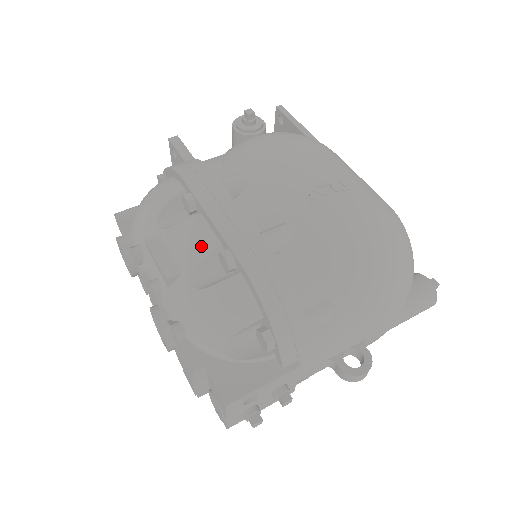
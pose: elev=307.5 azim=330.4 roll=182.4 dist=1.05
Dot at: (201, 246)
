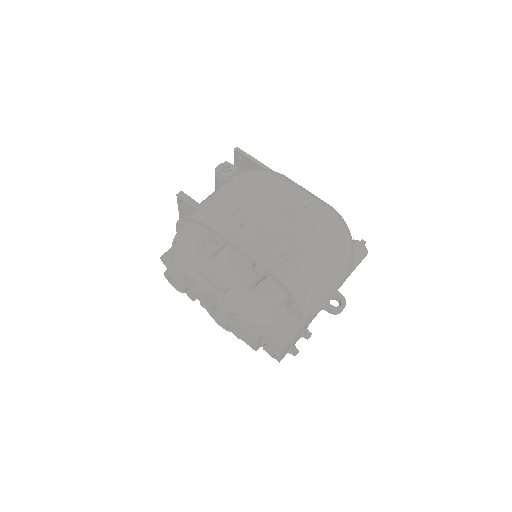
Dot at: (238, 266)
